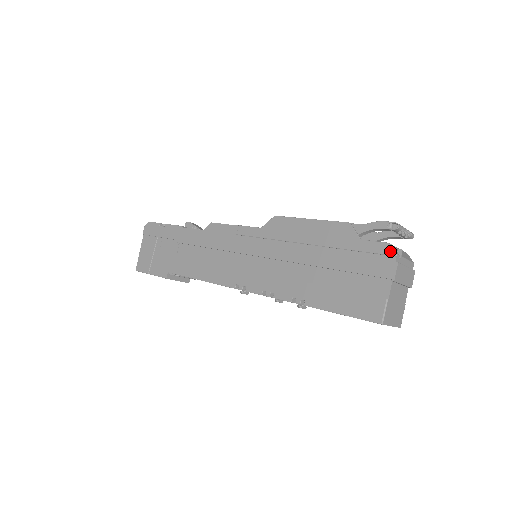
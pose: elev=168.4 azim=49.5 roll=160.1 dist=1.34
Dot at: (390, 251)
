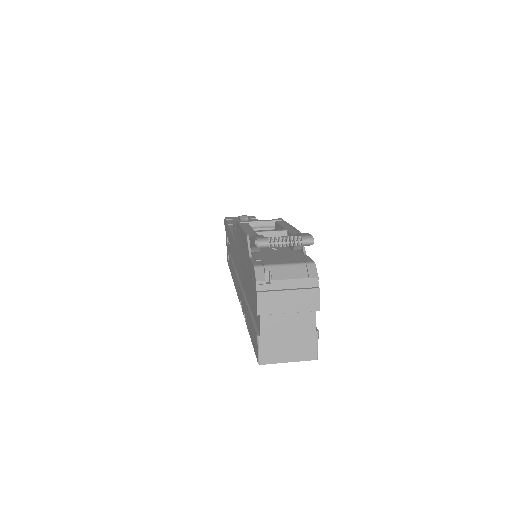
Dot at: (254, 277)
